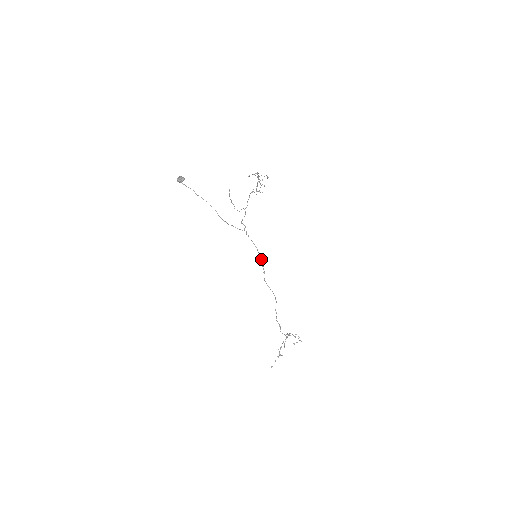
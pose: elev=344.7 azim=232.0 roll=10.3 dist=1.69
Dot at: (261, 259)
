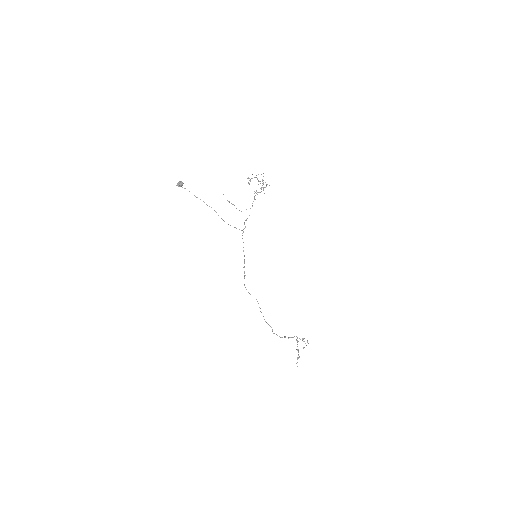
Dot at: (244, 260)
